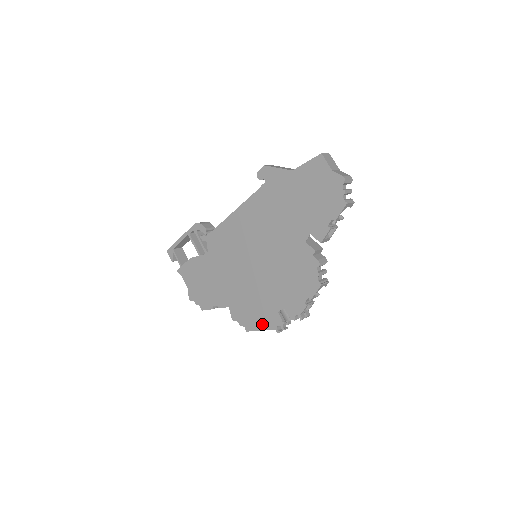
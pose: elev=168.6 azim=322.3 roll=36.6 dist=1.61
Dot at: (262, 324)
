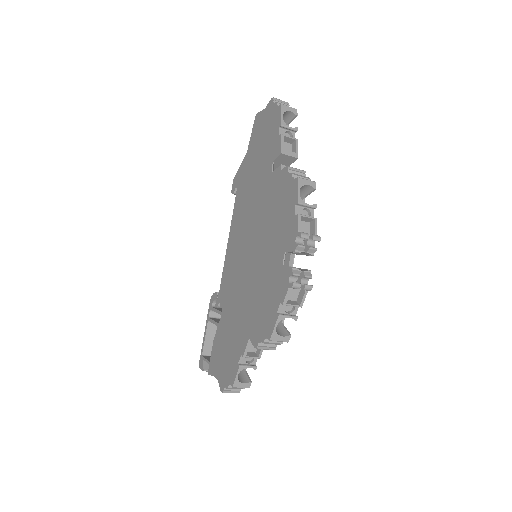
Dot at: (277, 304)
